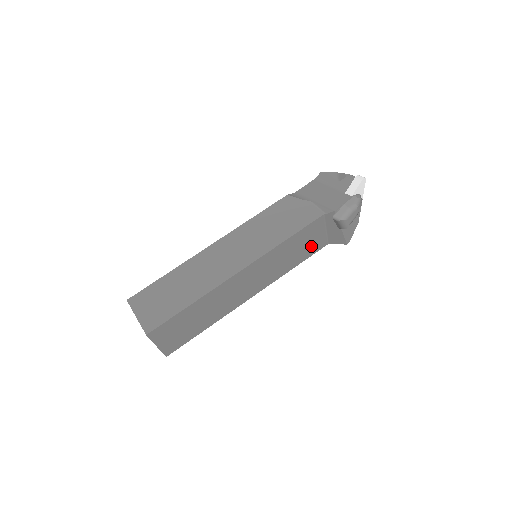
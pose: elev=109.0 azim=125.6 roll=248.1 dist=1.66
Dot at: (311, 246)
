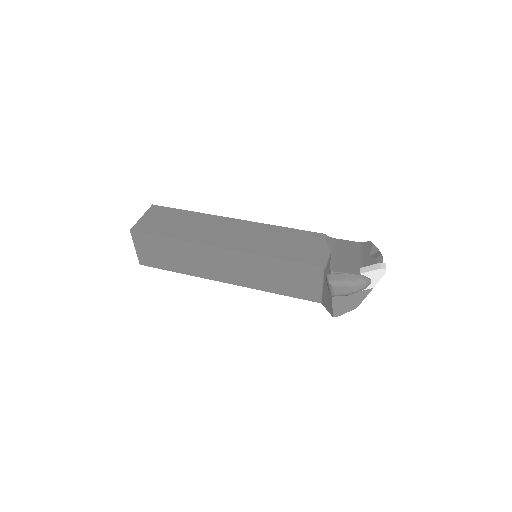
Dot at: (301, 288)
